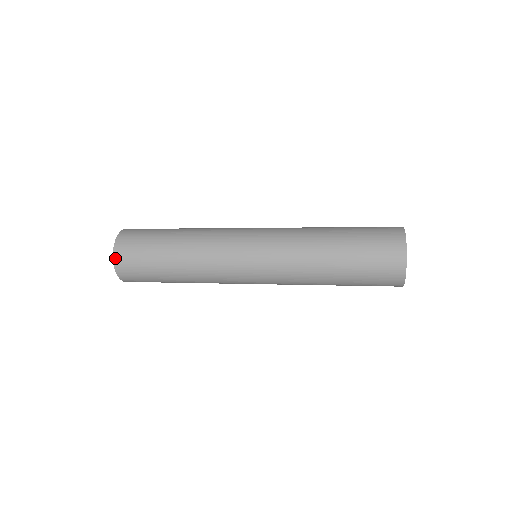
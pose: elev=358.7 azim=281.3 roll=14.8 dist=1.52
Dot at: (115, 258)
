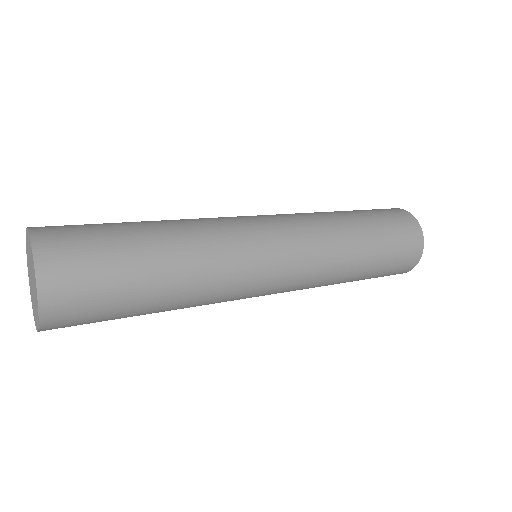
Dot at: (43, 300)
